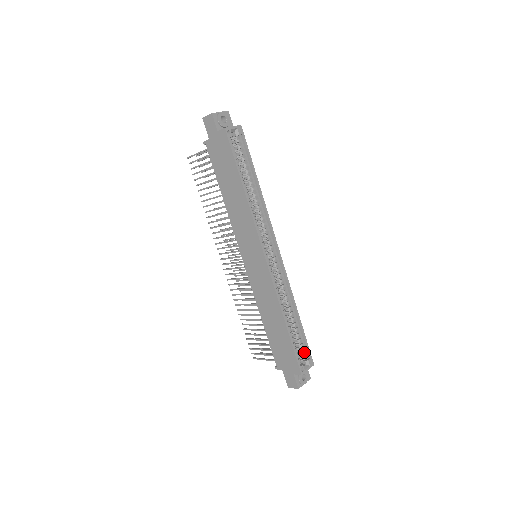
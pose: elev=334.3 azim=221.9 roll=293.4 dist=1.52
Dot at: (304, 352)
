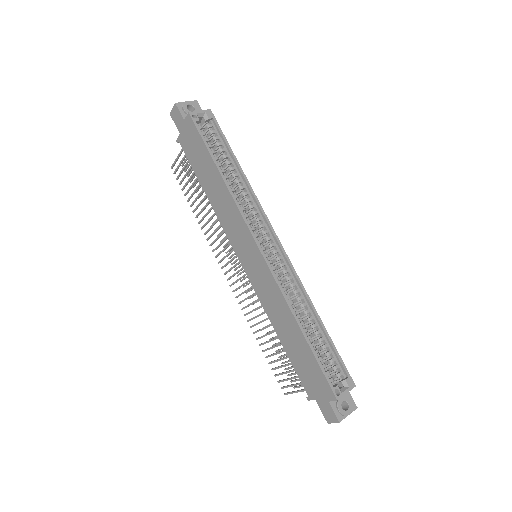
Dot at: (338, 370)
